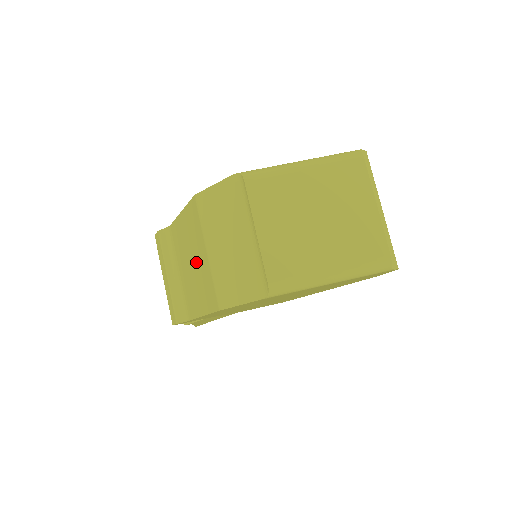
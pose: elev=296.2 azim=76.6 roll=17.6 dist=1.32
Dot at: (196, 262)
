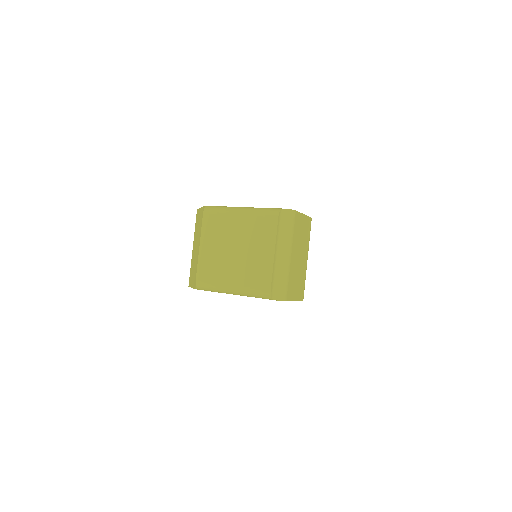
Dot at: occluded
